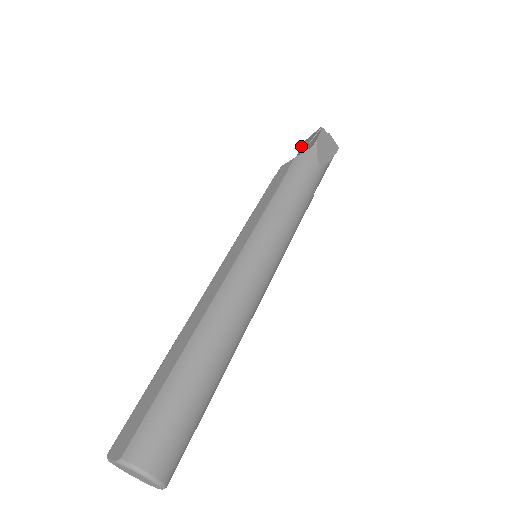
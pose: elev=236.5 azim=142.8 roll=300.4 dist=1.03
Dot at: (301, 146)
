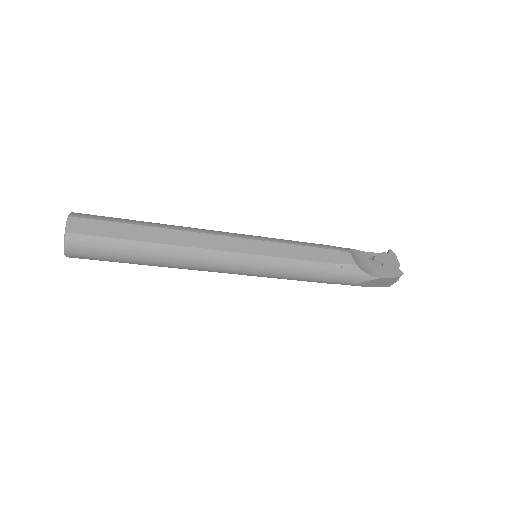
Dot at: (388, 254)
